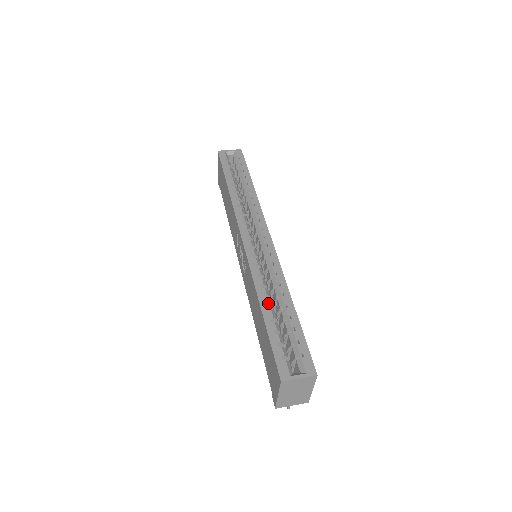
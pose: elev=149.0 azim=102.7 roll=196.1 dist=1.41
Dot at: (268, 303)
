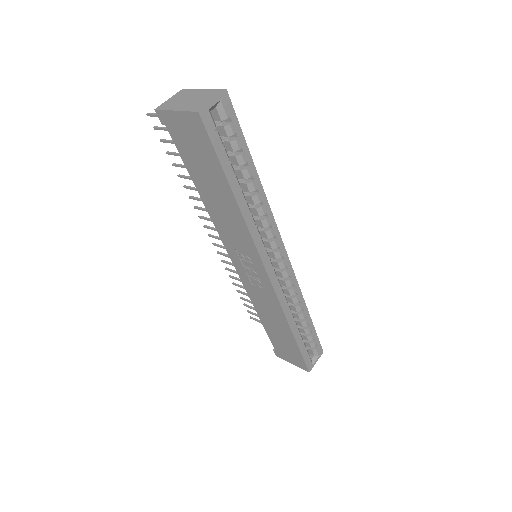
Dot at: (296, 326)
